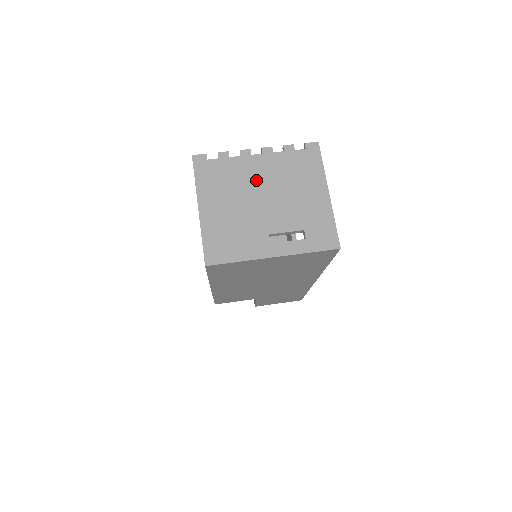
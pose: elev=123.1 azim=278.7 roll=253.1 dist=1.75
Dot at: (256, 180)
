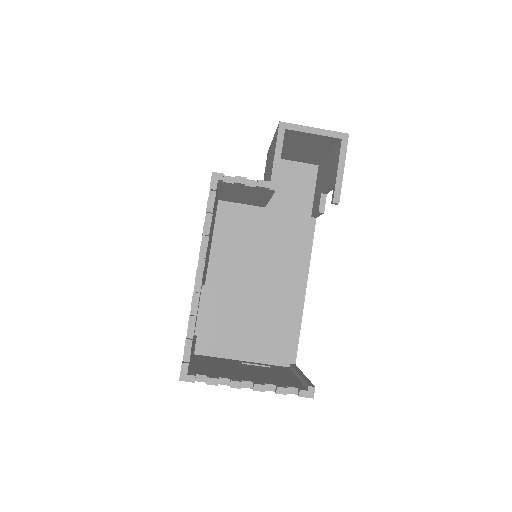
Dot at: occluded
